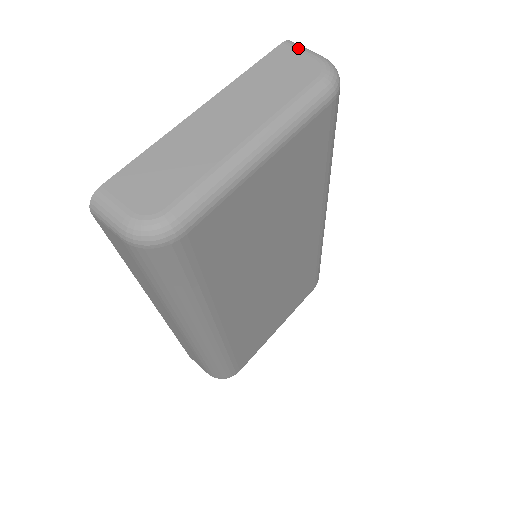
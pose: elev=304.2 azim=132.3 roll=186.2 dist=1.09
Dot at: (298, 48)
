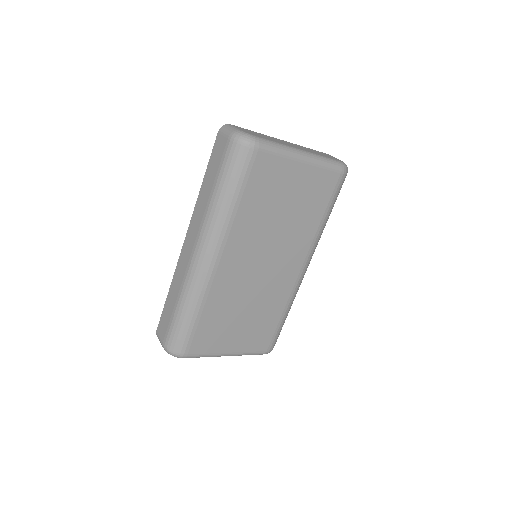
Dot at: (334, 157)
